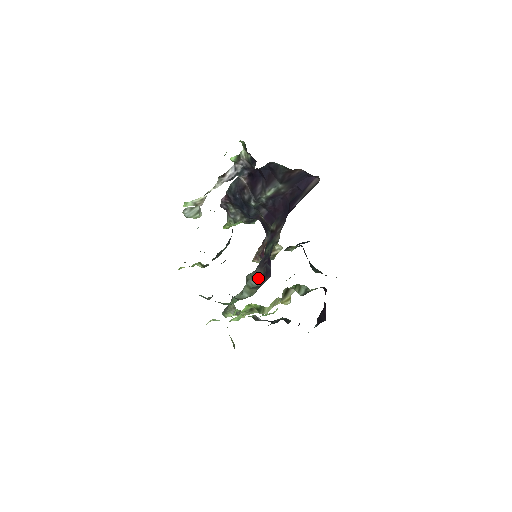
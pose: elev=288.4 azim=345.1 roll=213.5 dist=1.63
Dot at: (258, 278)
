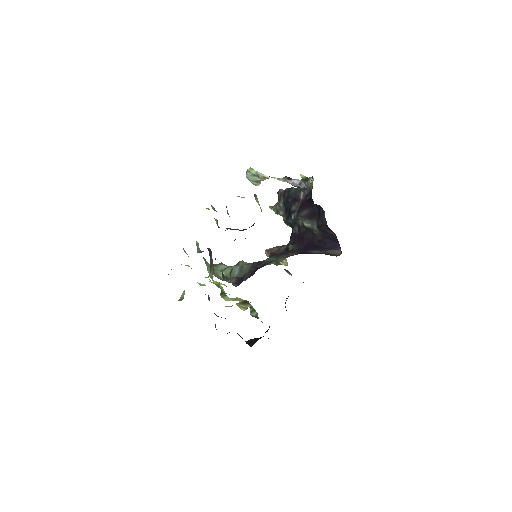
Dot at: (242, 272)
